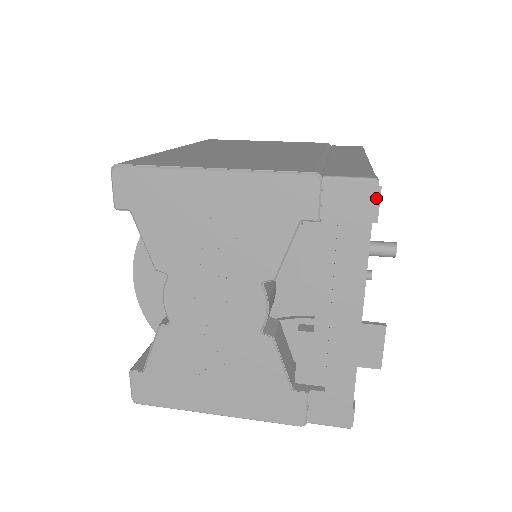
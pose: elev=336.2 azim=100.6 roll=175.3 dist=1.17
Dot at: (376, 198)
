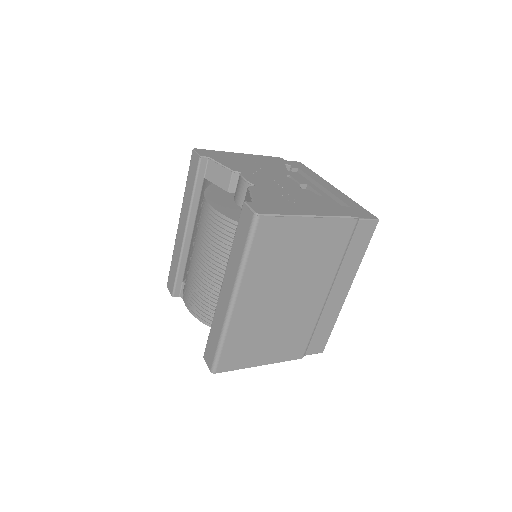
Dot at: occluded
